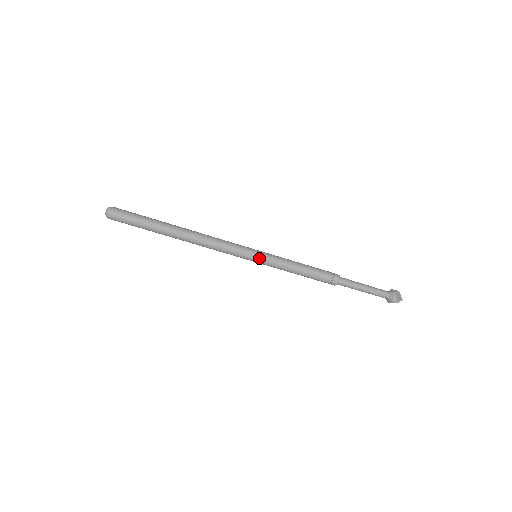
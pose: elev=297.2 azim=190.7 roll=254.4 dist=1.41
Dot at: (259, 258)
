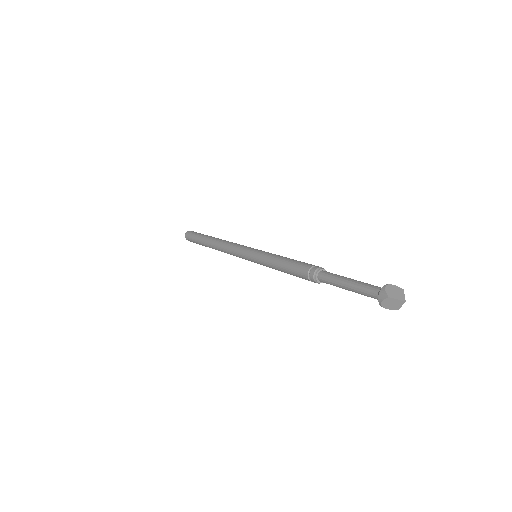
Dot at: (253, 253)
